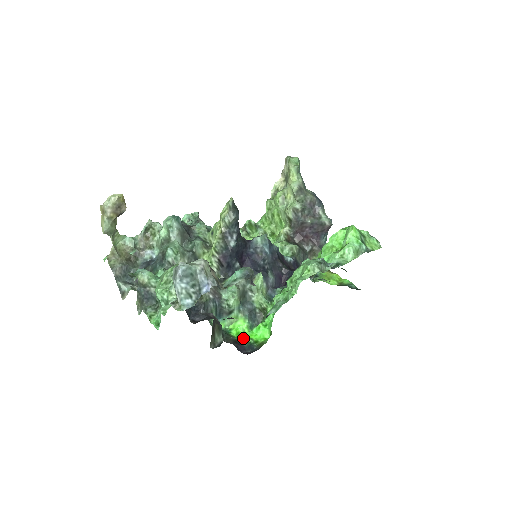
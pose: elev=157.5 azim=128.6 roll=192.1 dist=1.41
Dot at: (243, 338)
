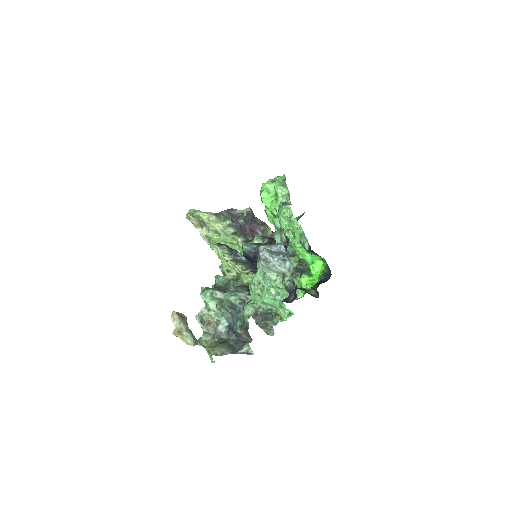
Dot at: (316, 281)
